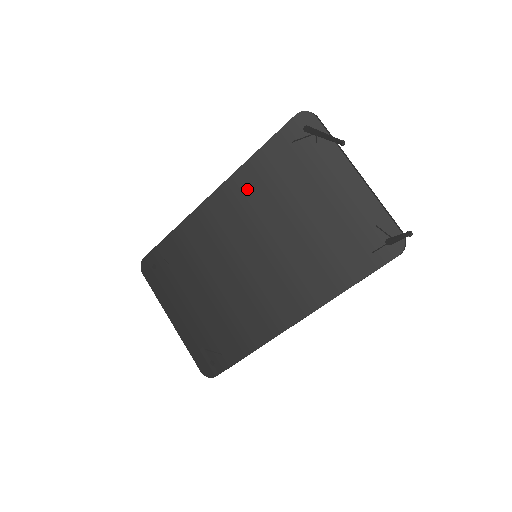
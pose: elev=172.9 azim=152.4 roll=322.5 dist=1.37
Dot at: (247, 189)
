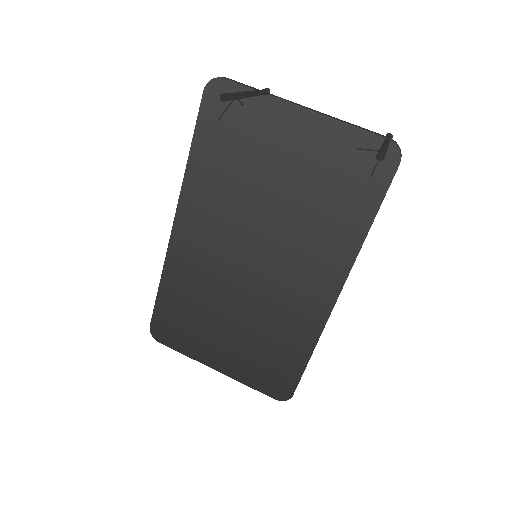
Dot at: (204, 197)
